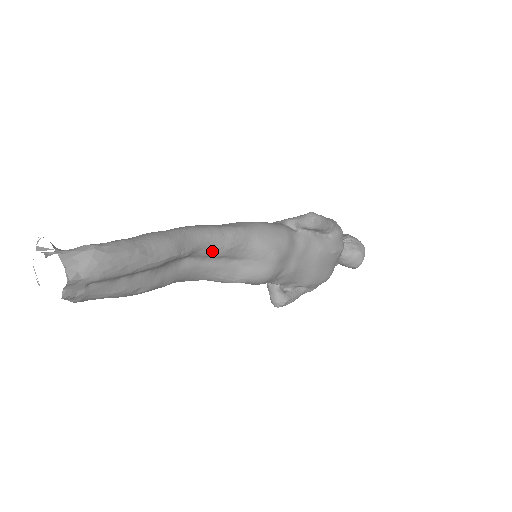
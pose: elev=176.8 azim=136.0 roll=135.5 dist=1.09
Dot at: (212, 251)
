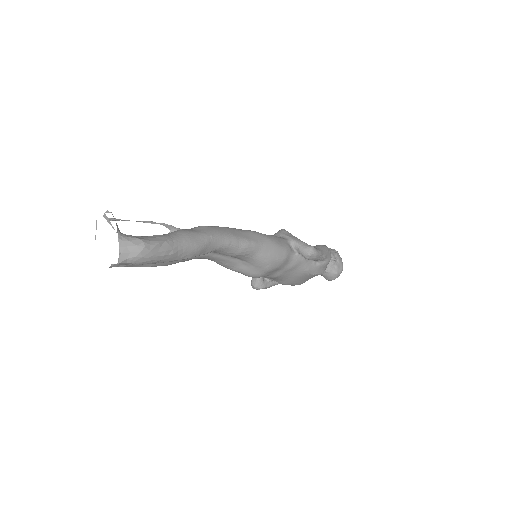
Dot at: (225, 253)
